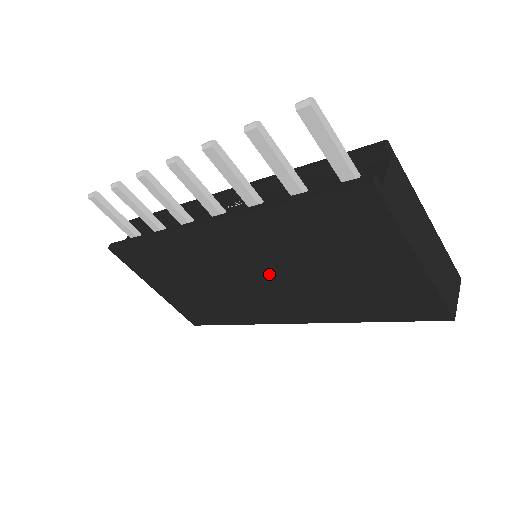
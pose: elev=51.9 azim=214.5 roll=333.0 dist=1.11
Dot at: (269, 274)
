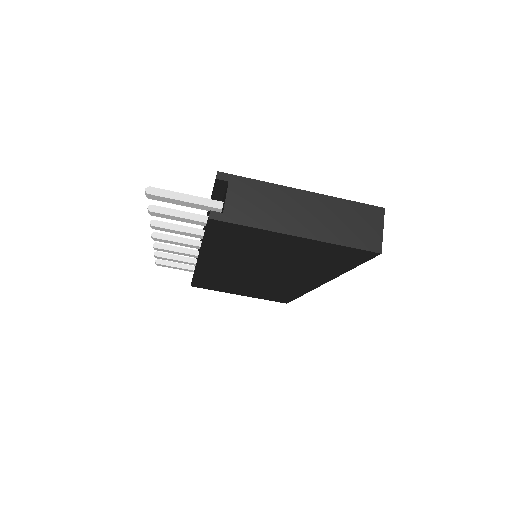
Dot at: (261, 270)
